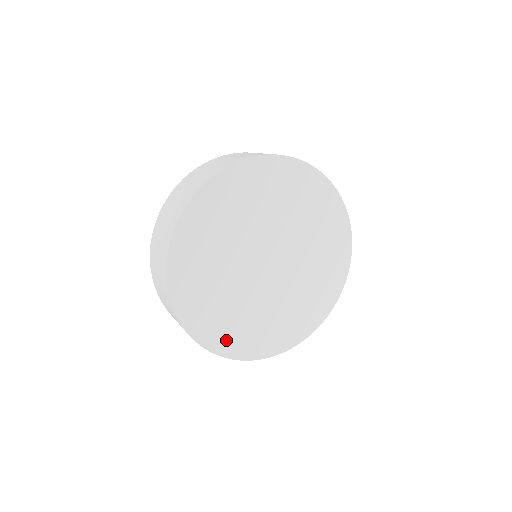
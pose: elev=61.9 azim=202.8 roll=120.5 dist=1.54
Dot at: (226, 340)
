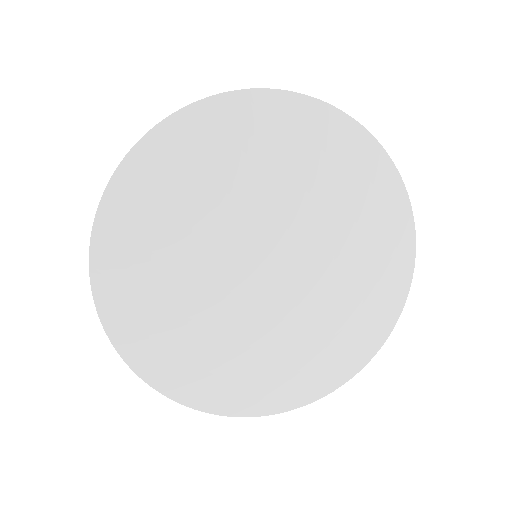
Dot at: (120, 273)
